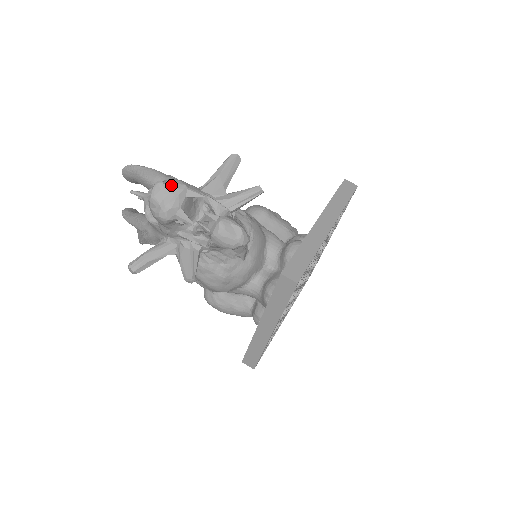
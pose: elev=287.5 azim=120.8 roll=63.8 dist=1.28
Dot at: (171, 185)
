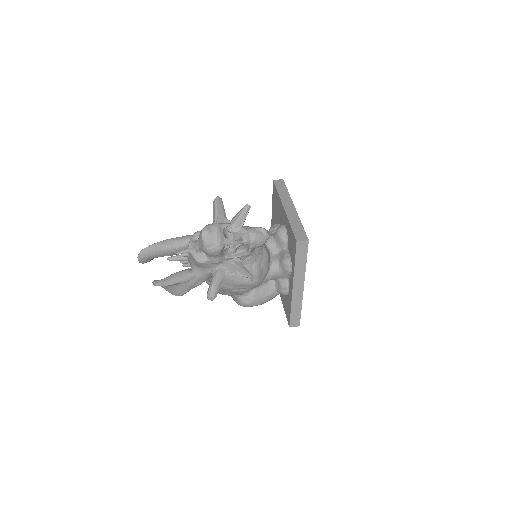
Dot at: (211, 228)
